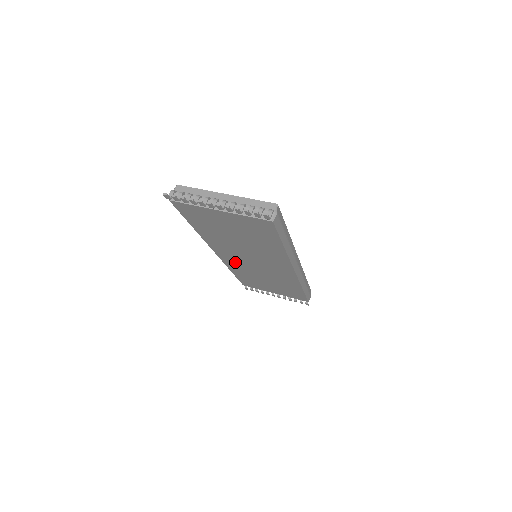
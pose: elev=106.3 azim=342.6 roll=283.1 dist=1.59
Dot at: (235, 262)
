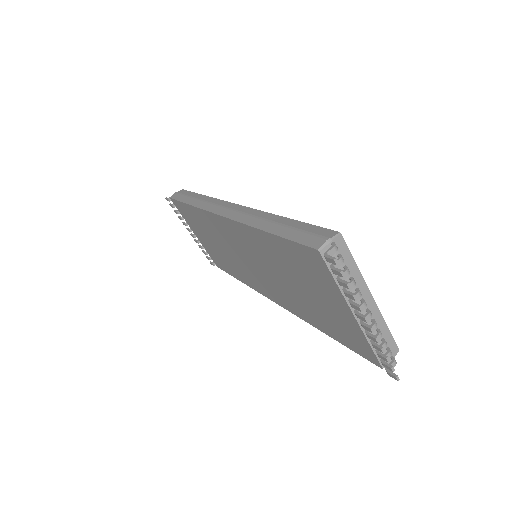
Dot at: (222, 230)
